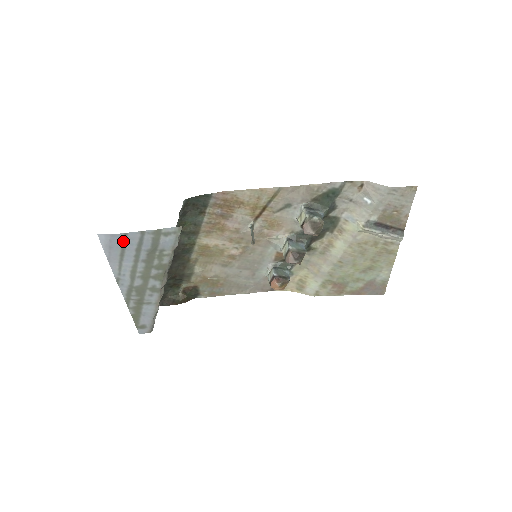
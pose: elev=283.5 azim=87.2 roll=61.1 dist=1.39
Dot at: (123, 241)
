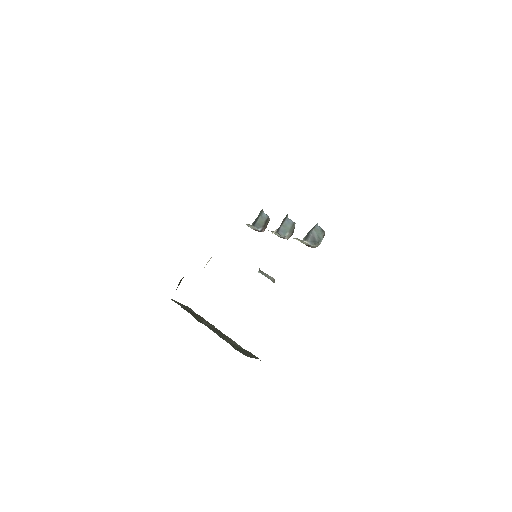
Dot at: occluded
